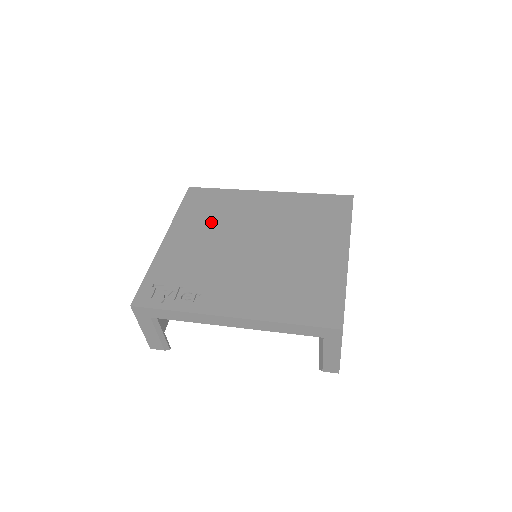
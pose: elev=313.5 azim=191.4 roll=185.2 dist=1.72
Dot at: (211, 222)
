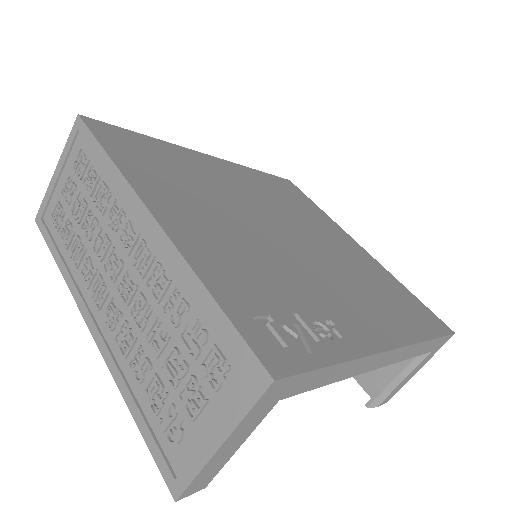
Dot at: (195, 190)
